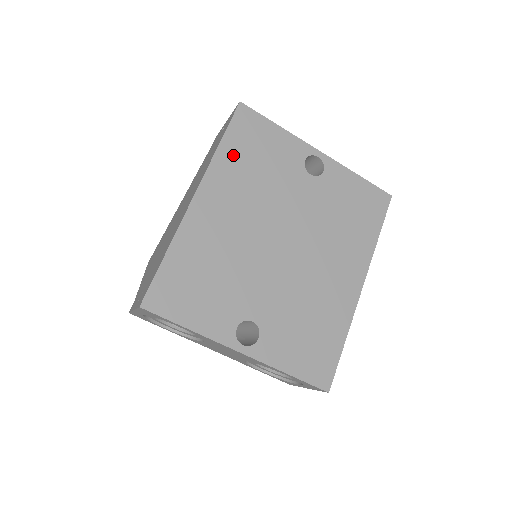
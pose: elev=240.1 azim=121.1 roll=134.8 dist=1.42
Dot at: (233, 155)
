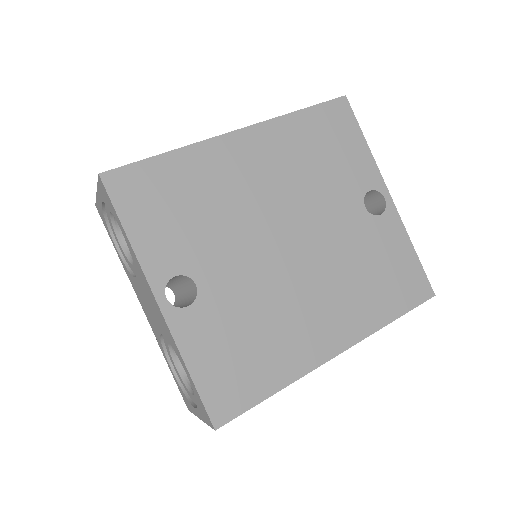
Dot at: (303, 129)
